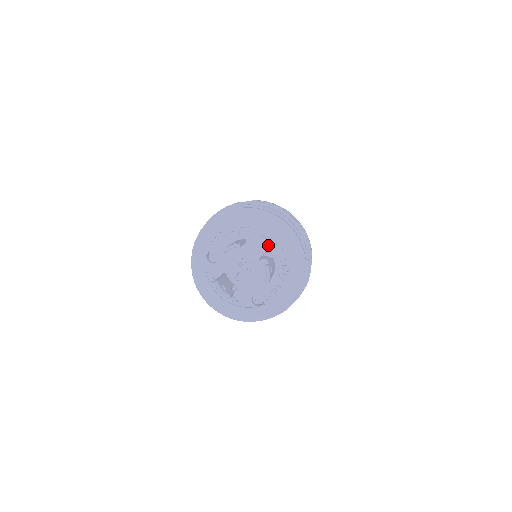
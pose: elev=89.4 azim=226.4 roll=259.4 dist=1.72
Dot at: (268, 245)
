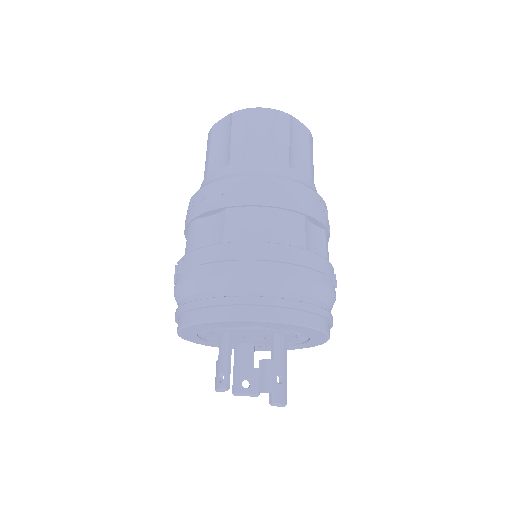
Dot at: (258, 330)
